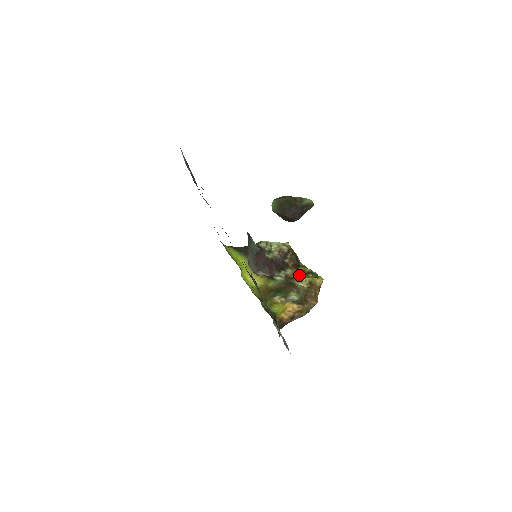
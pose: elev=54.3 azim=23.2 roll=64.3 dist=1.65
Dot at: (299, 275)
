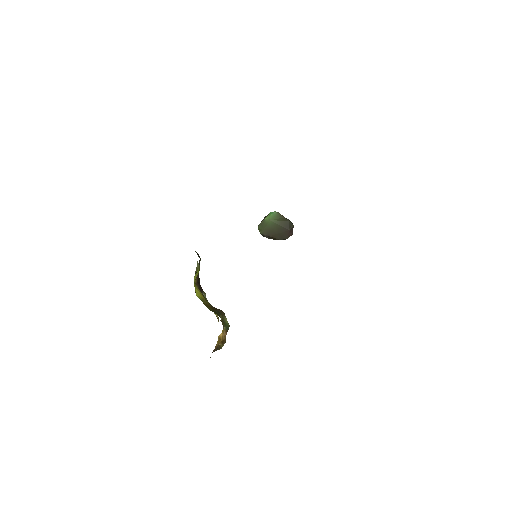
Dot at: occluded
